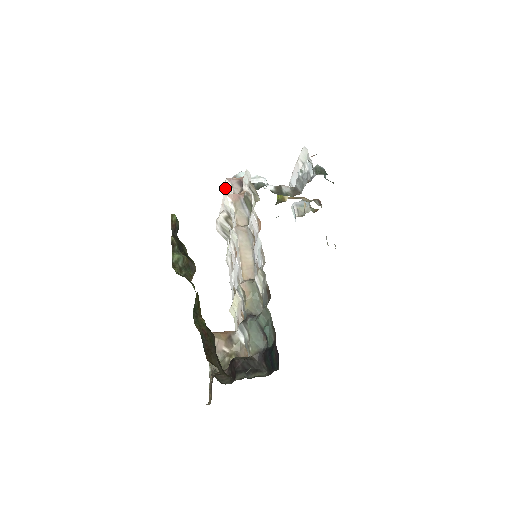
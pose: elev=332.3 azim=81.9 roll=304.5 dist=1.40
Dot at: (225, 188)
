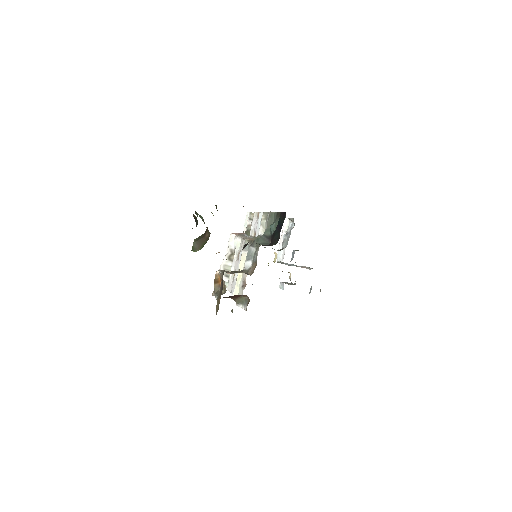
Dot at: occluded
